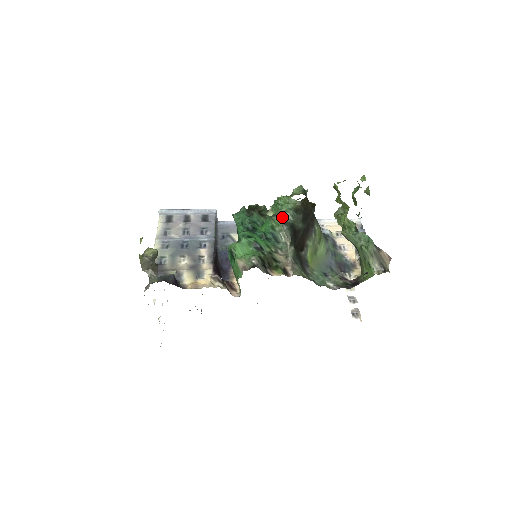
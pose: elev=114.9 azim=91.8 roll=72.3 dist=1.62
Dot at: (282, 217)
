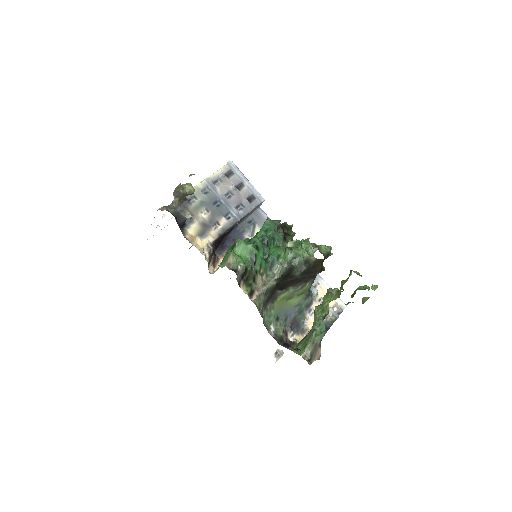
Dot at: (293, 256)
